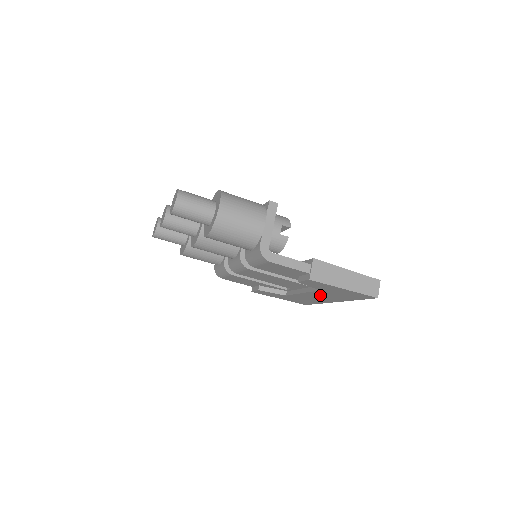
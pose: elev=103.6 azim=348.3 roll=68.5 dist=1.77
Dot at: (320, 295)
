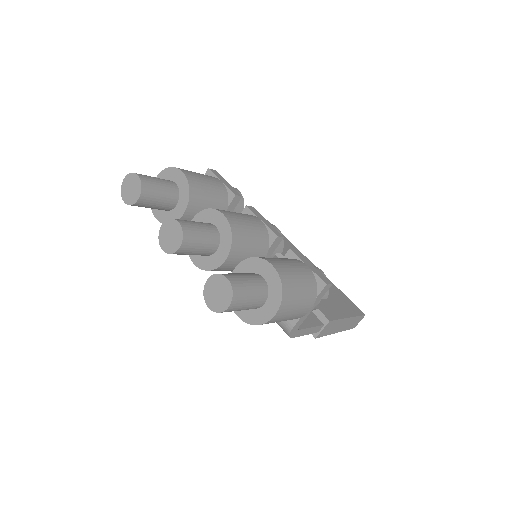
Dot at: occluded
